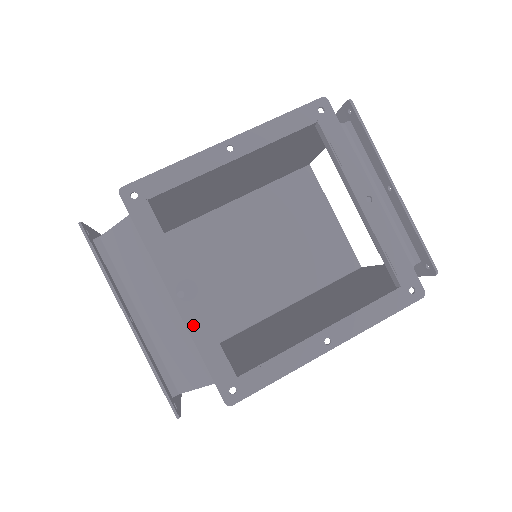
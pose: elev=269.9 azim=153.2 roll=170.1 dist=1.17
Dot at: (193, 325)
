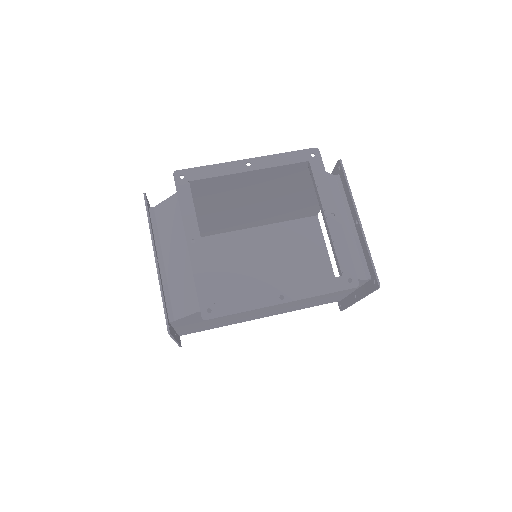
Dot at: (195, 262)
